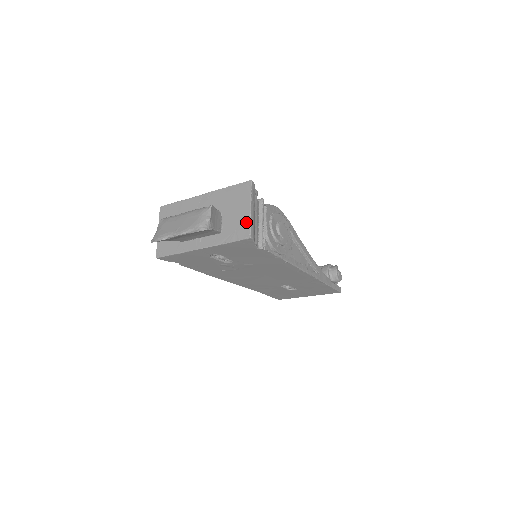
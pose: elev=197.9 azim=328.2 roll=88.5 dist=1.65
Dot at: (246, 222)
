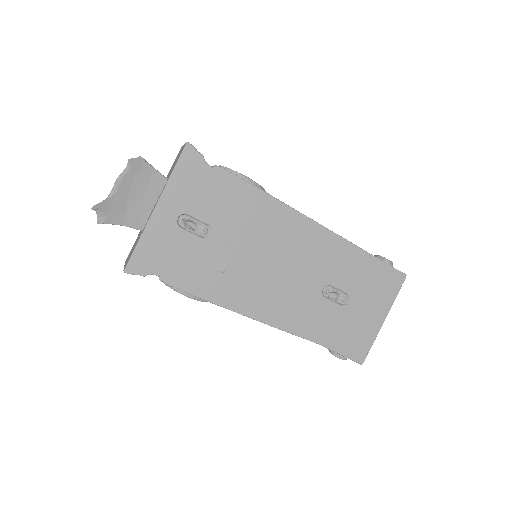
Dot at: (182, 148)
